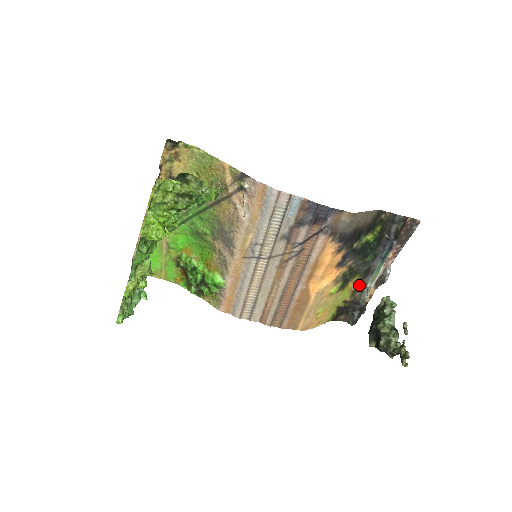
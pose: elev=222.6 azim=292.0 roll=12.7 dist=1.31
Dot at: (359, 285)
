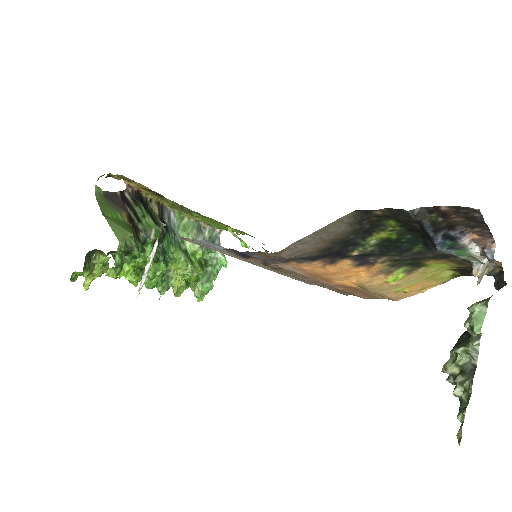
Dot at: (454, 260)
